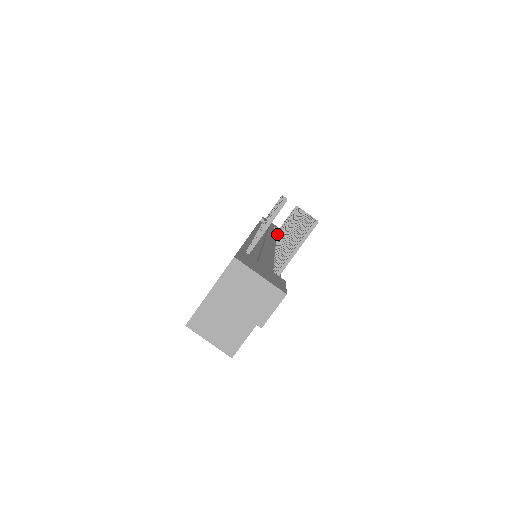
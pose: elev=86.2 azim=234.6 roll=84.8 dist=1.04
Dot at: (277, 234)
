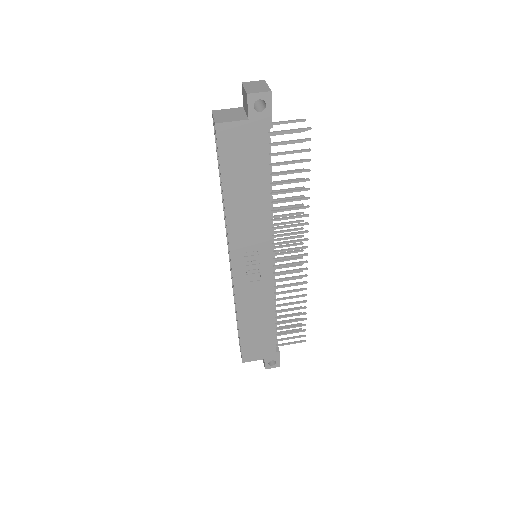
Dot at: occluded
